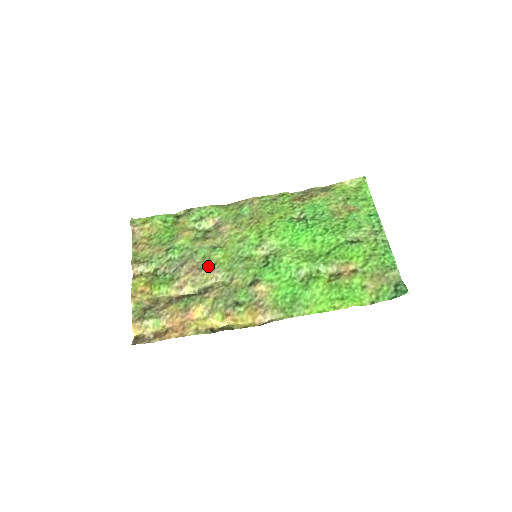
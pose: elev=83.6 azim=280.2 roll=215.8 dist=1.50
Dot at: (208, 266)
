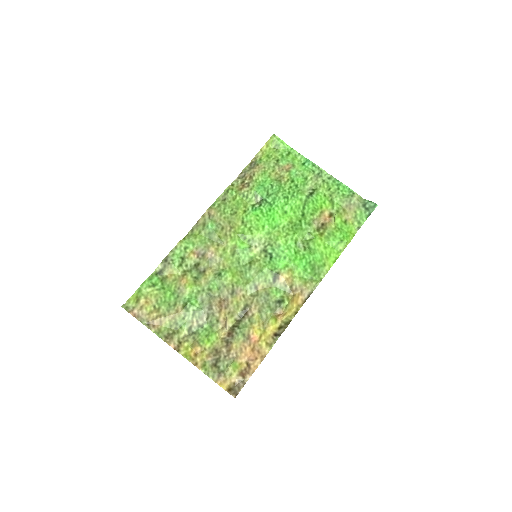
Dot at: (229, 292)
